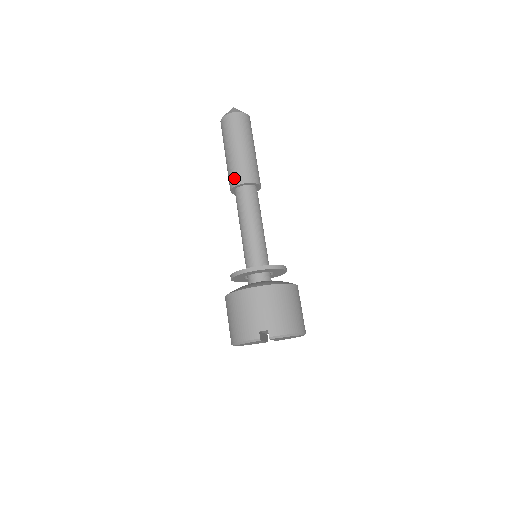
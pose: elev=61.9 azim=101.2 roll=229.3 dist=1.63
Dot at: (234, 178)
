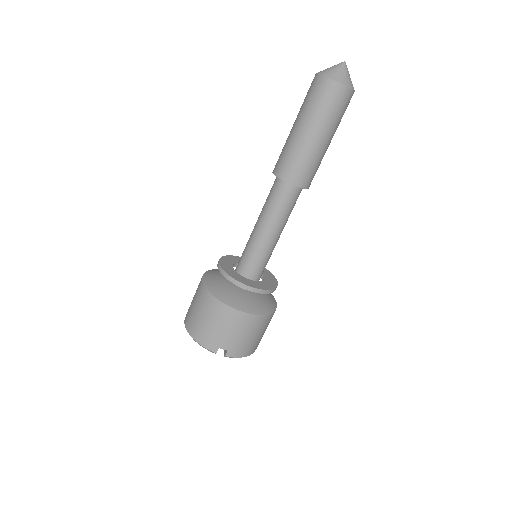
Dot at: (287, 170)
